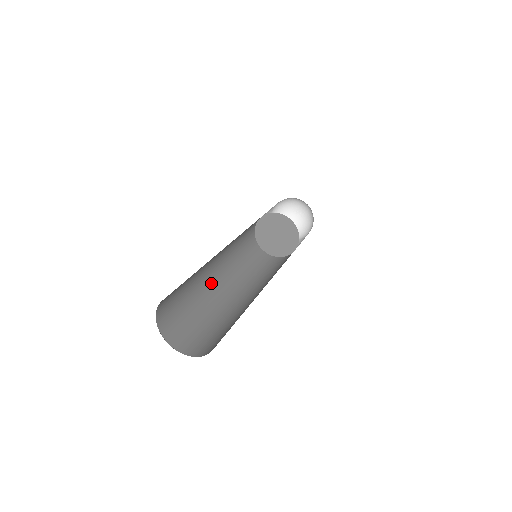
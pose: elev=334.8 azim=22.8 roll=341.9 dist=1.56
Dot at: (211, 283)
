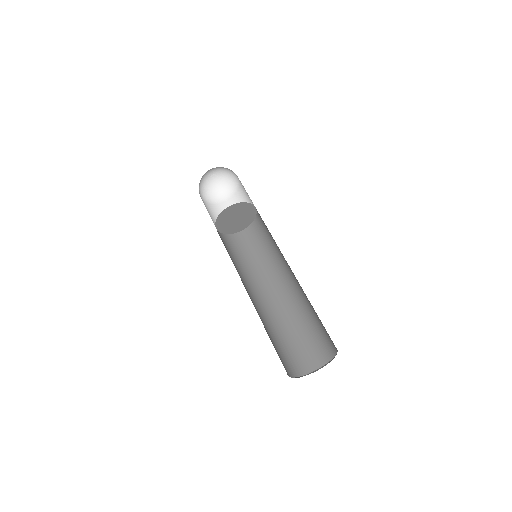
Dot at: (268, 306)
